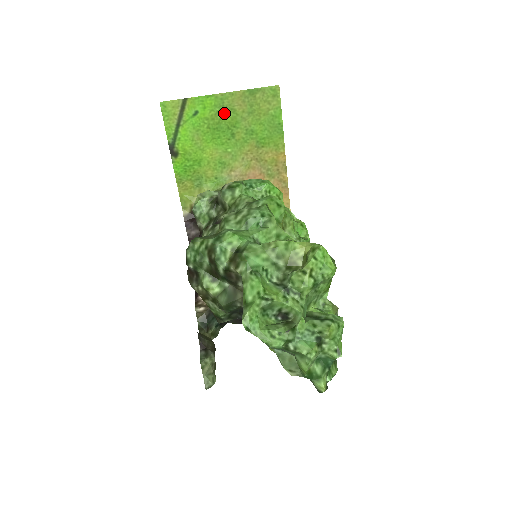
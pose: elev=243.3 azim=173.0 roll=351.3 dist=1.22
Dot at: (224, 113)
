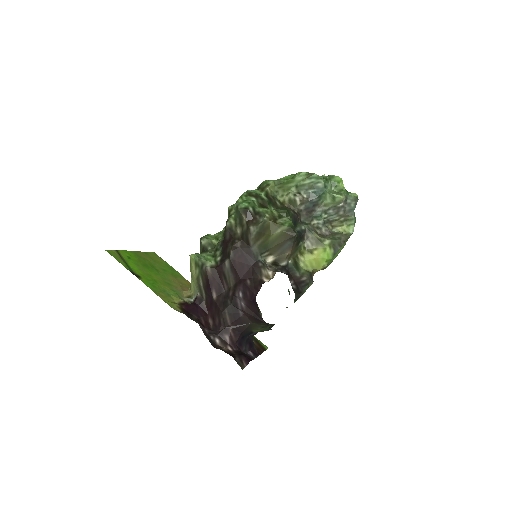
Dot at: (143, 260)
